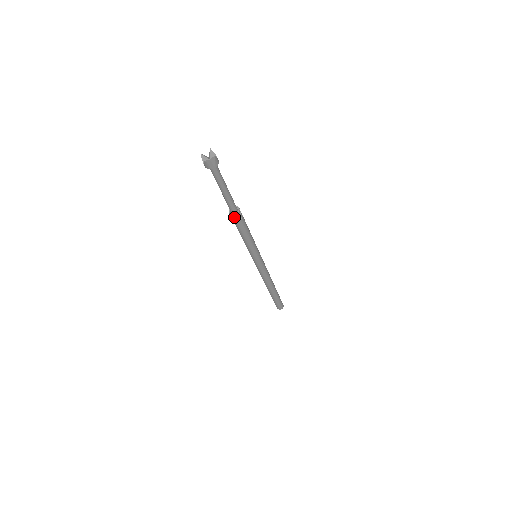
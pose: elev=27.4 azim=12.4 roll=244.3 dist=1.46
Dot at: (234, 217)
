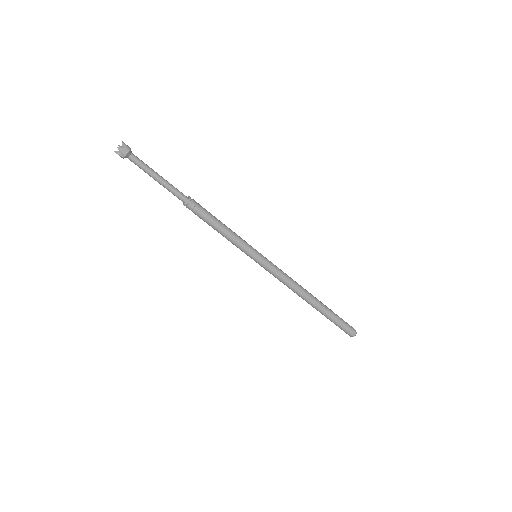
Dot at: (190, 204)
